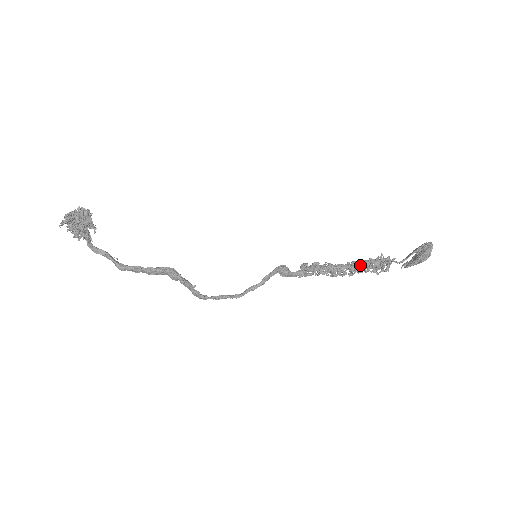
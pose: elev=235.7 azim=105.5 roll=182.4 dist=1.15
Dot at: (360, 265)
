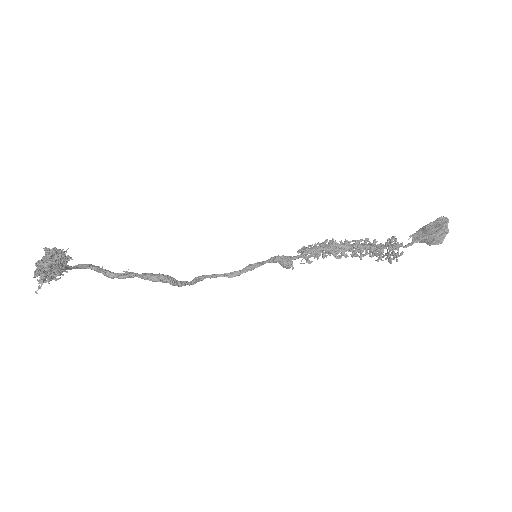
Dot at: (366, 247)
